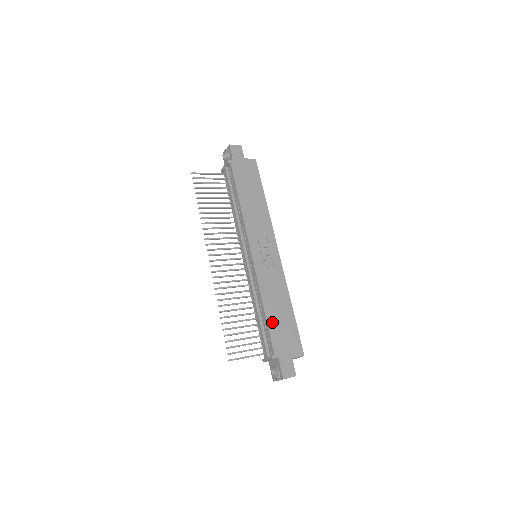
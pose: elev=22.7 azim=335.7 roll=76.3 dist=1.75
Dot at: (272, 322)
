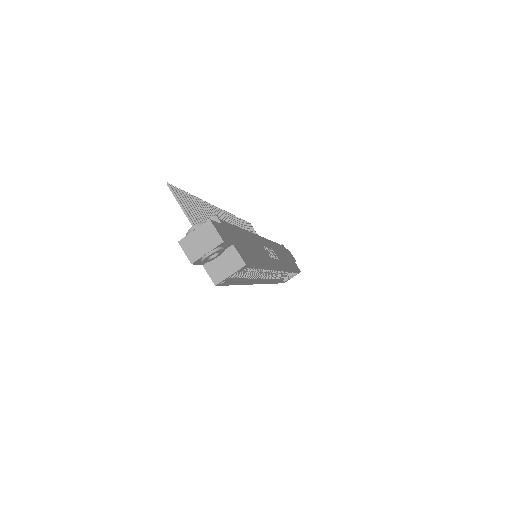
Dot at: (240, 233)
